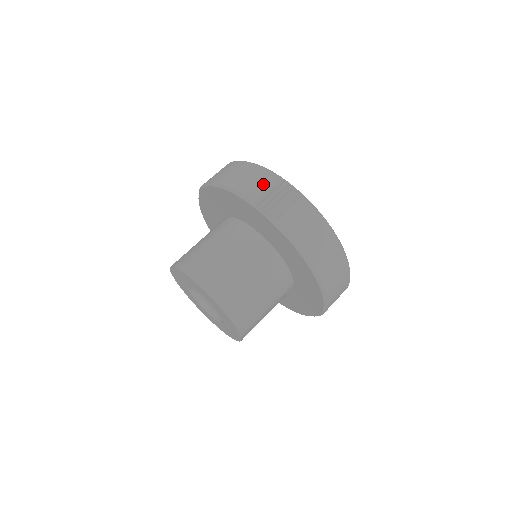
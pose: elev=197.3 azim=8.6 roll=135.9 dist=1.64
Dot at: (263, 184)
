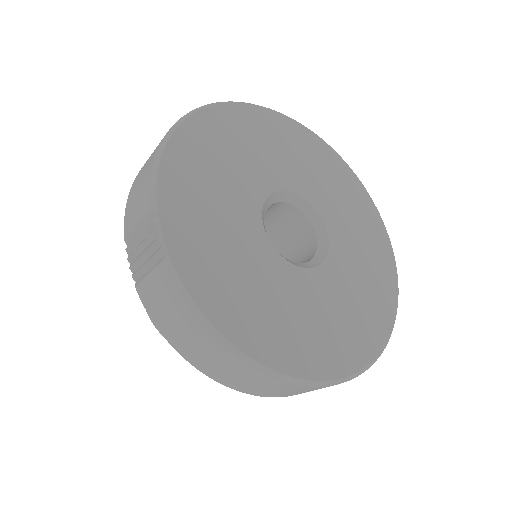
Dot at: (137, 211)
